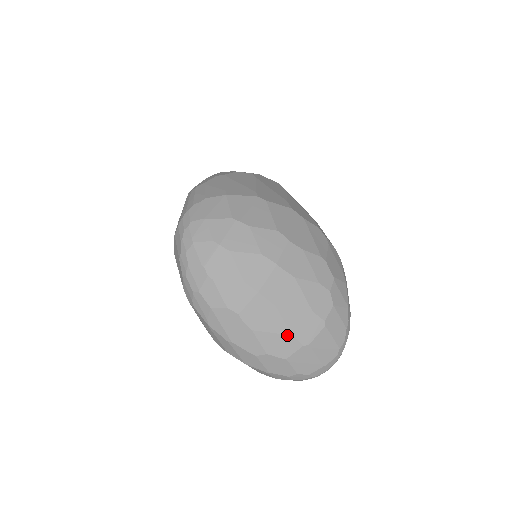
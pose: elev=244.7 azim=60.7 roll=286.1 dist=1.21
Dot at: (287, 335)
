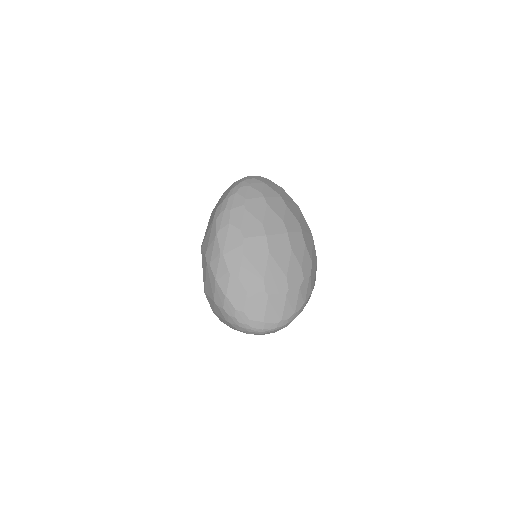
Dot at: (261, 276)
